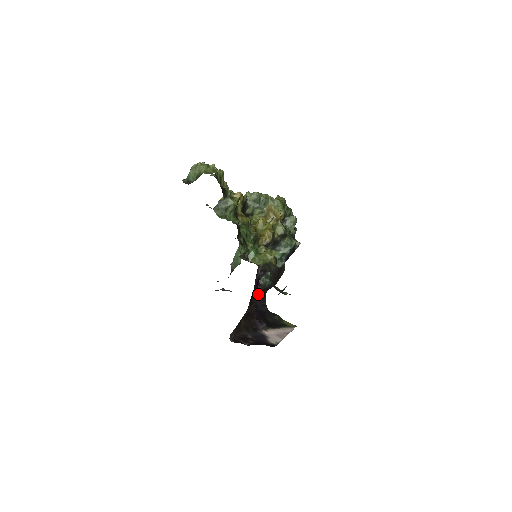
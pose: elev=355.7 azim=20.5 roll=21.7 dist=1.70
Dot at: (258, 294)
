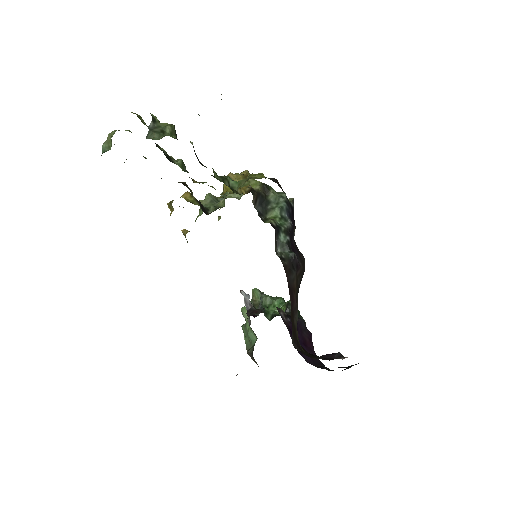
Dot at: (288, 273)
